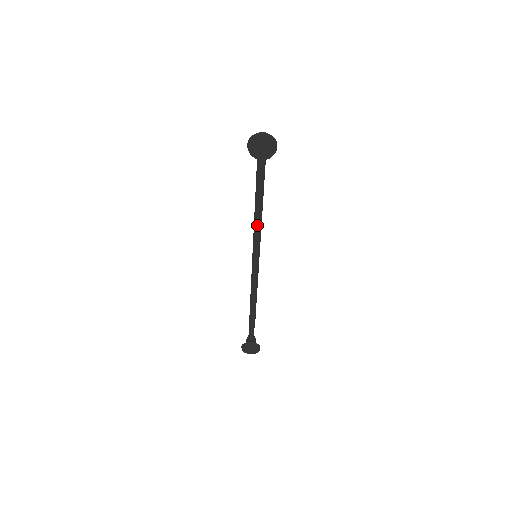
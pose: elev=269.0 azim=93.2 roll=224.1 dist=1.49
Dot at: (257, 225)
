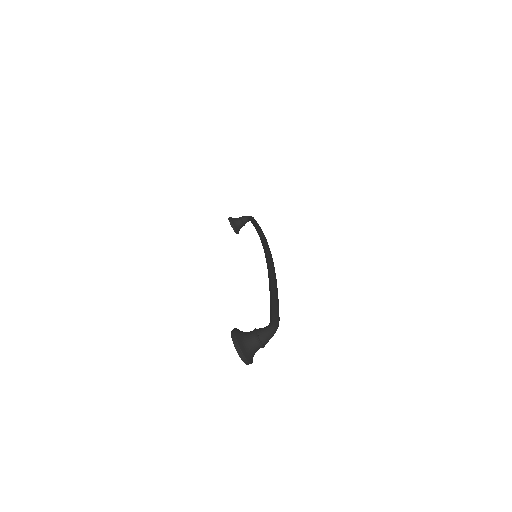
Dot at: occluded
